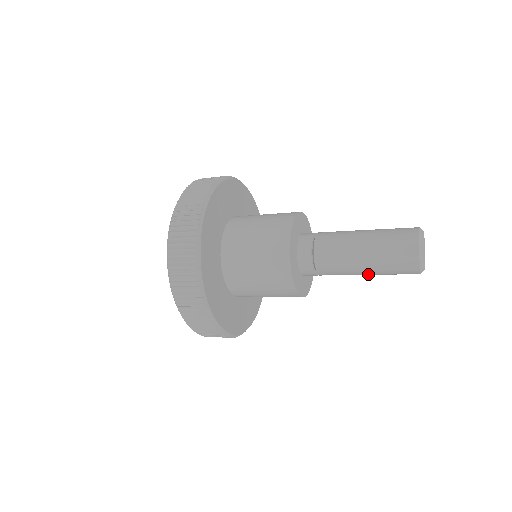
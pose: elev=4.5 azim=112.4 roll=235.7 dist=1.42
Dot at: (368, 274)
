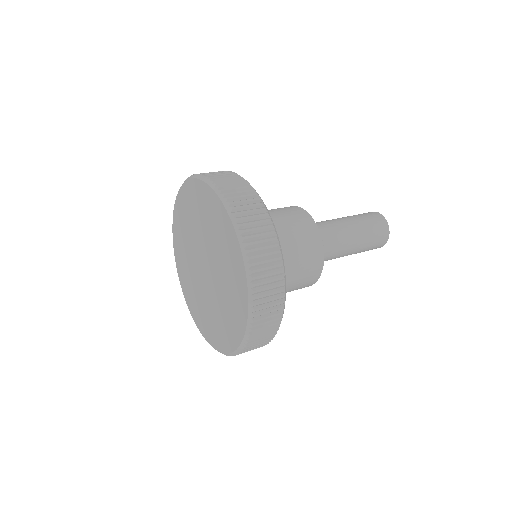
Dot at: occluded
